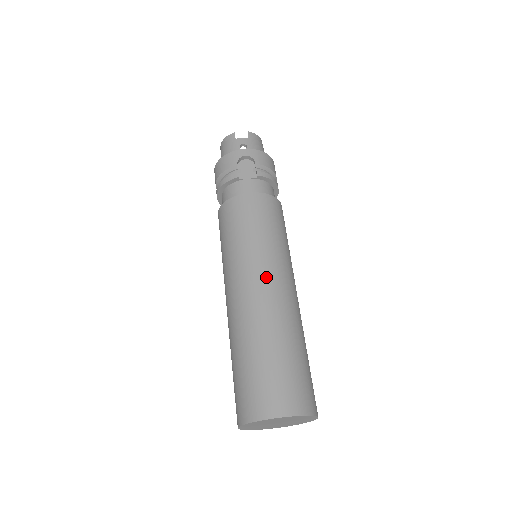
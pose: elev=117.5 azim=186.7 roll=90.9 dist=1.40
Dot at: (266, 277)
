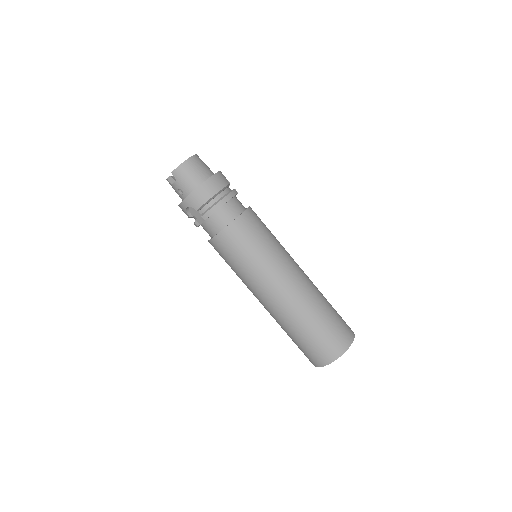
Dot at: (263, 295)
